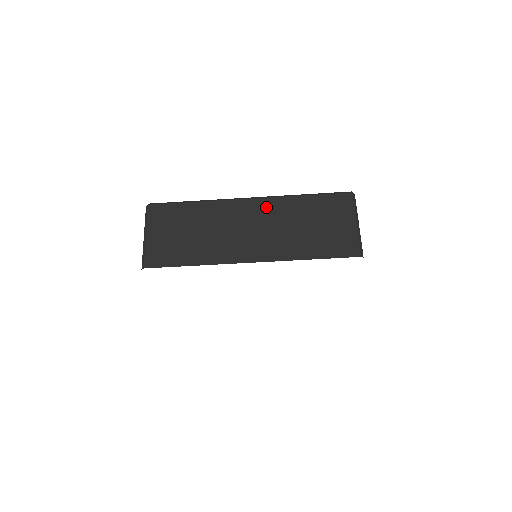
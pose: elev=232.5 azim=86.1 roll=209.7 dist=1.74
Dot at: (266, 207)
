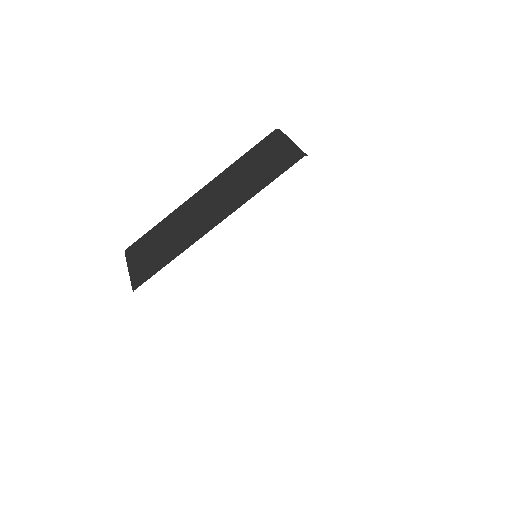
Dot at: (213, 186)
